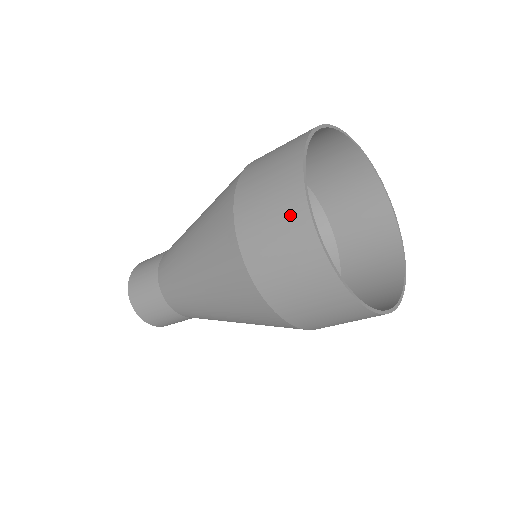
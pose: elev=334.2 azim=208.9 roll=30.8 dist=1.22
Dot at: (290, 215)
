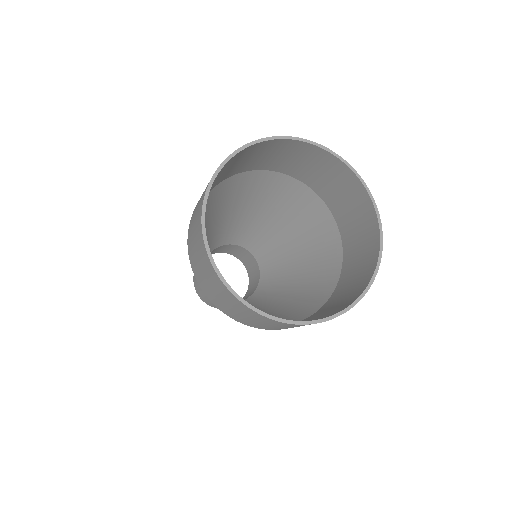
Dot at: occluded
